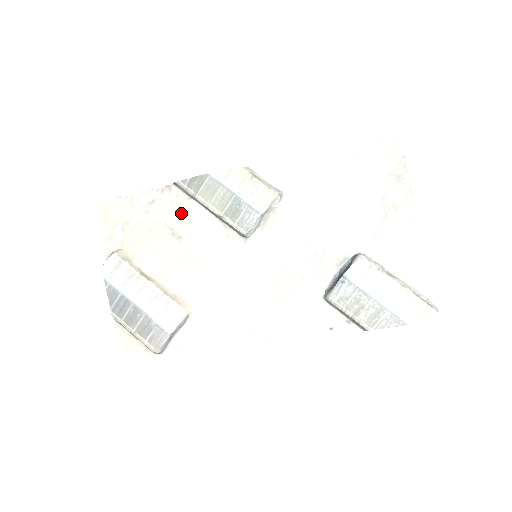
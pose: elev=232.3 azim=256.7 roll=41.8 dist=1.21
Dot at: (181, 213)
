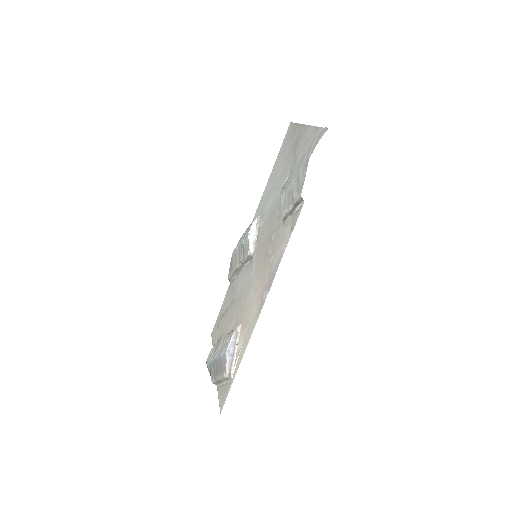
Dot at: (233, 289)
